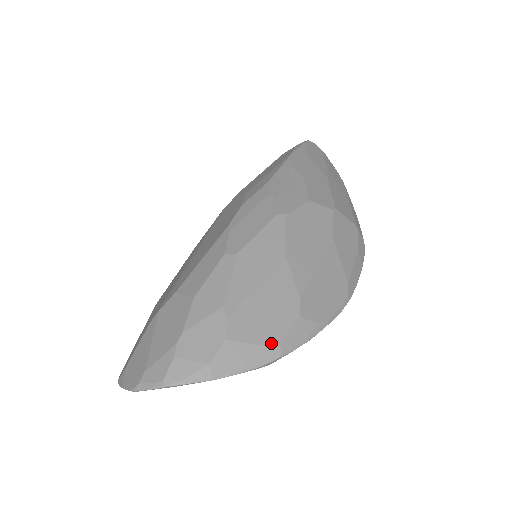
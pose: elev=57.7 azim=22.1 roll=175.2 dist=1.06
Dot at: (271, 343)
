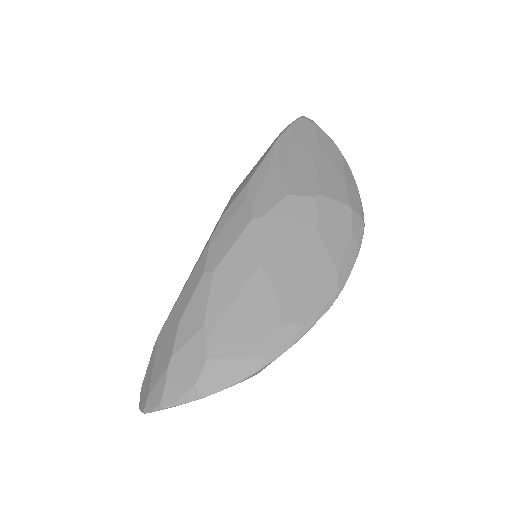
Dot at: (252, 355)
